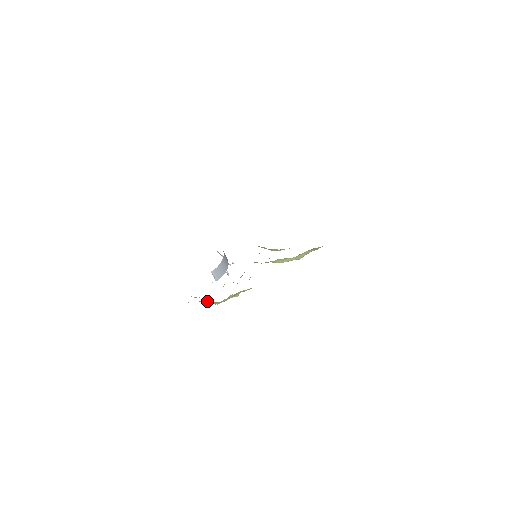
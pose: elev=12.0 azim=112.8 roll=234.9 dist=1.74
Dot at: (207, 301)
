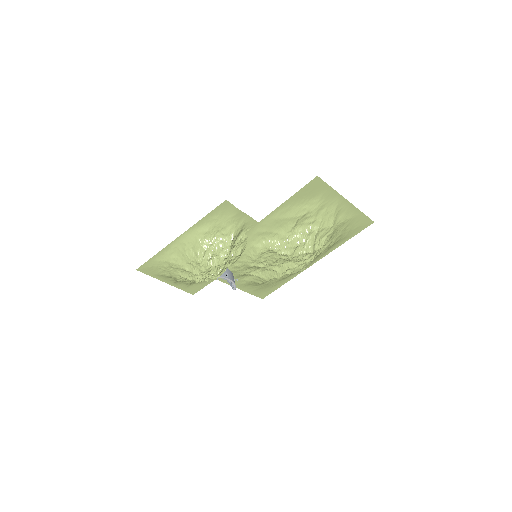
Dot at: (193, 267)
